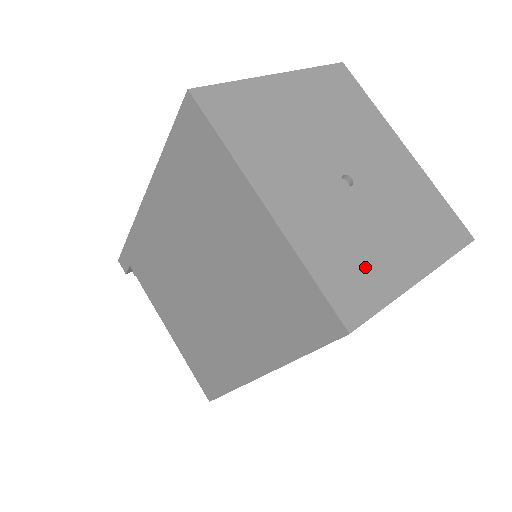
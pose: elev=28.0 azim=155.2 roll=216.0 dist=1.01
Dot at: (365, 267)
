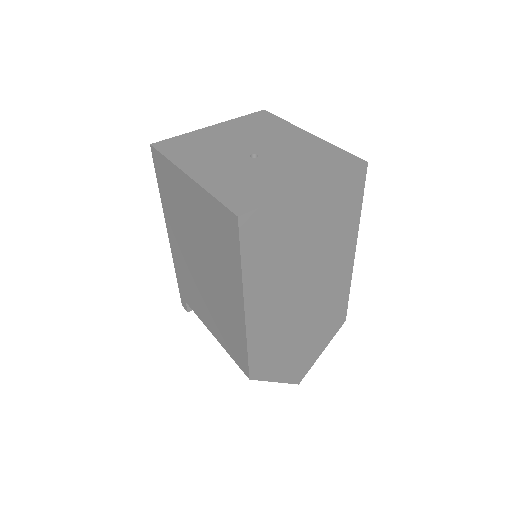
Dot at: (258, 188)
